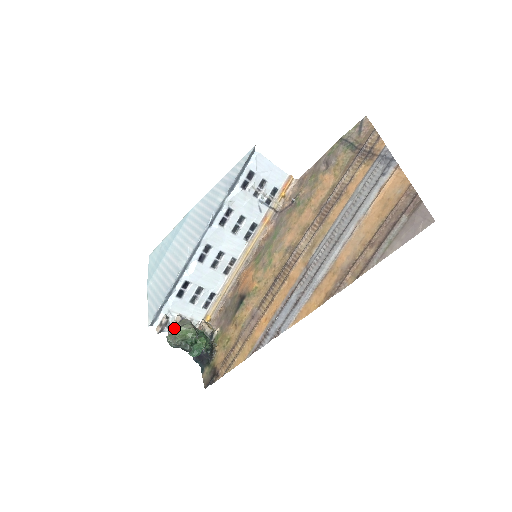
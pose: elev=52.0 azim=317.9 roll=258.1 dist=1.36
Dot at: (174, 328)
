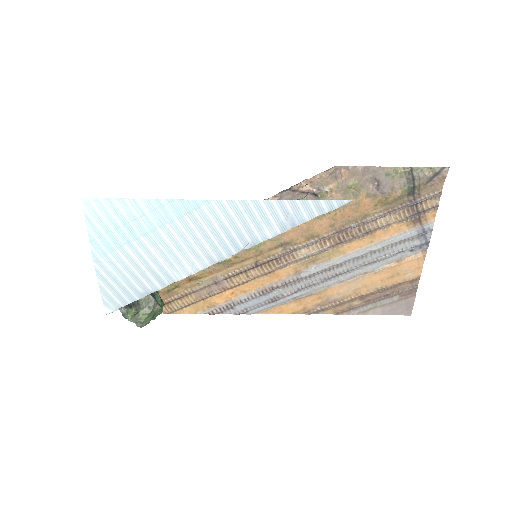
Dot at: occluded
